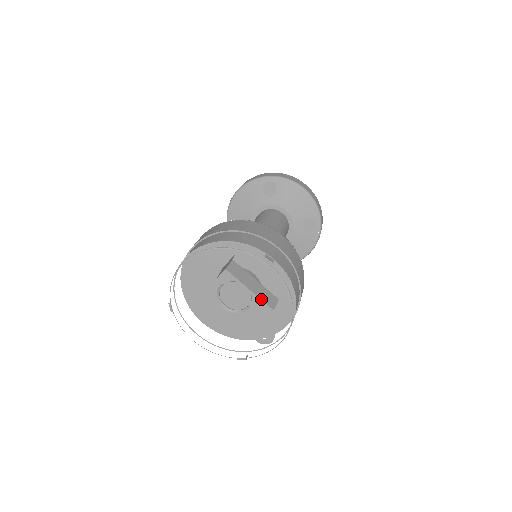
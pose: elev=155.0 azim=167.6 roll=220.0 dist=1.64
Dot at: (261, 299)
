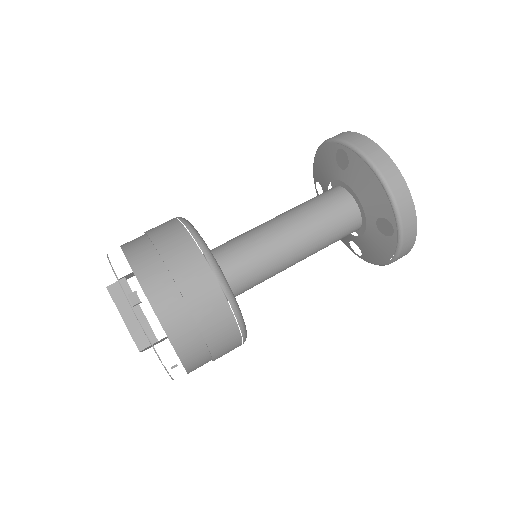
Dot at: (131, 334)
